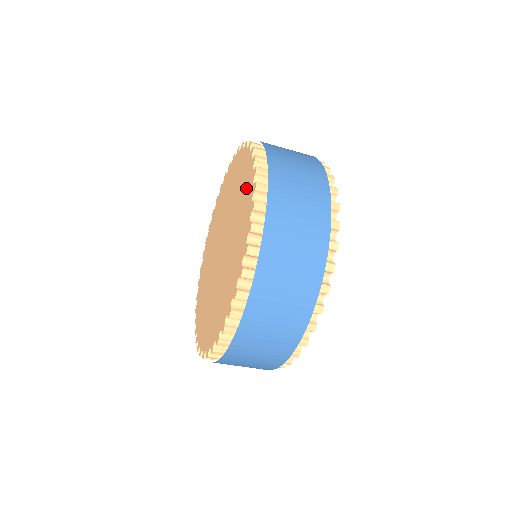
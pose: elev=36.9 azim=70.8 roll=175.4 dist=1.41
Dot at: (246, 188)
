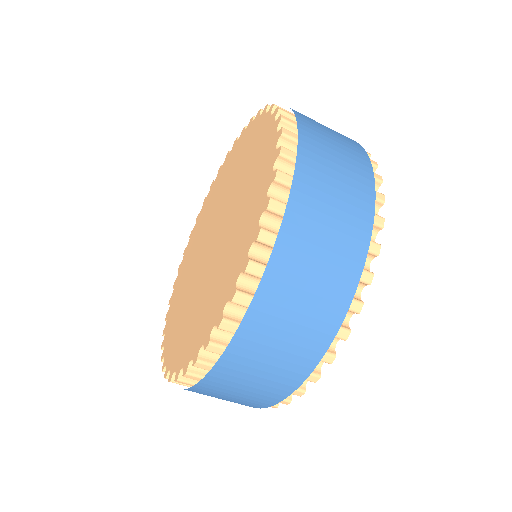
Dot at: (236, 152)
